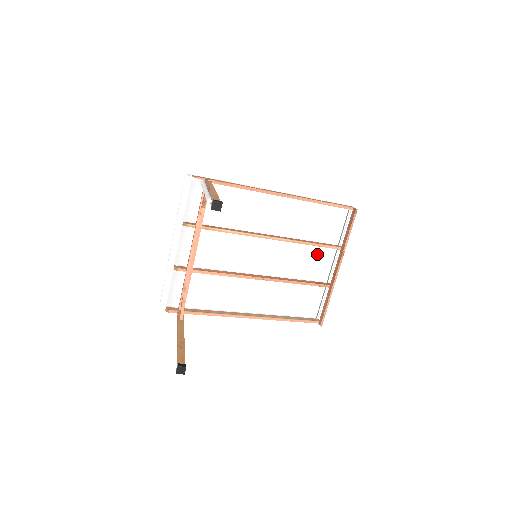
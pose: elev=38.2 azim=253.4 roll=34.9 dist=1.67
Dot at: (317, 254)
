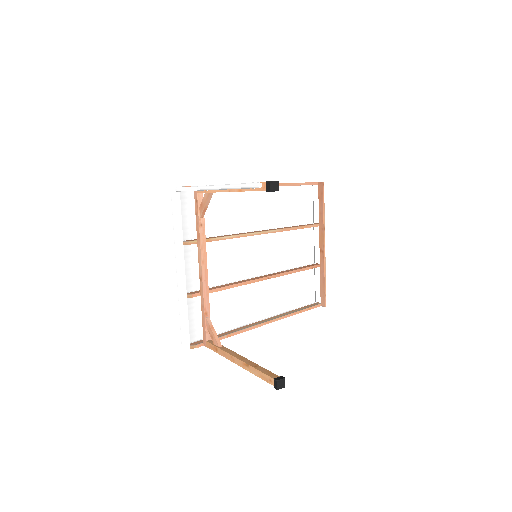
Dot at: (301, 238)
